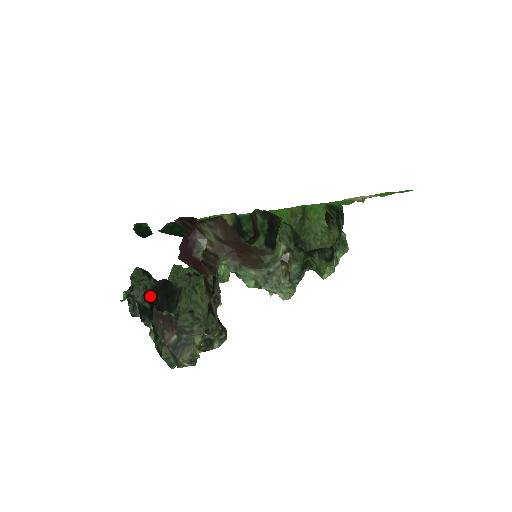
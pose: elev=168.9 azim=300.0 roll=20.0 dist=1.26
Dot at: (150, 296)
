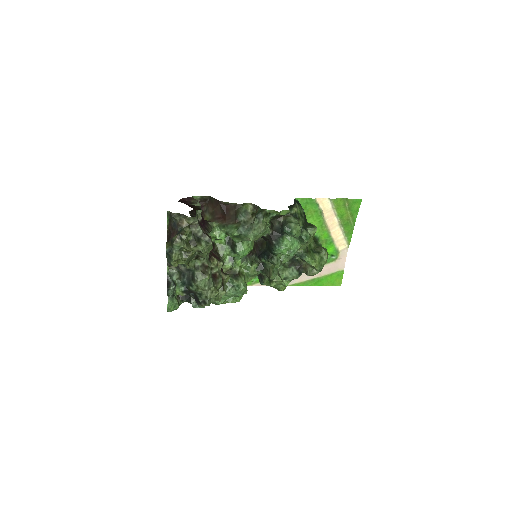
Dot at: occluded
